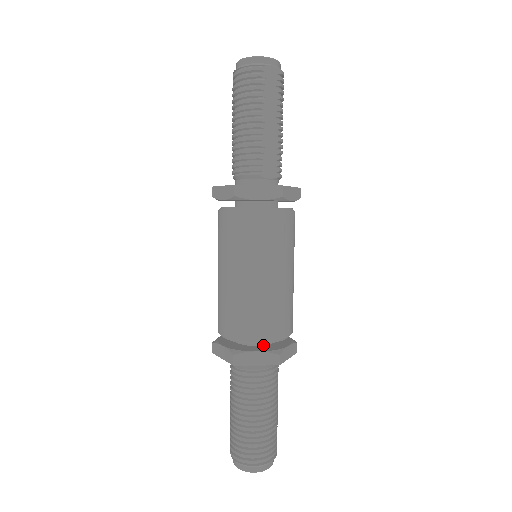
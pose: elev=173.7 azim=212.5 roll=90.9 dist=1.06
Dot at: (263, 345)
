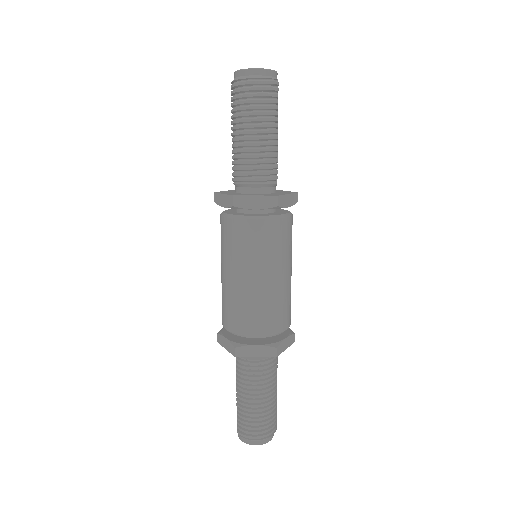
Dot at: occluded
